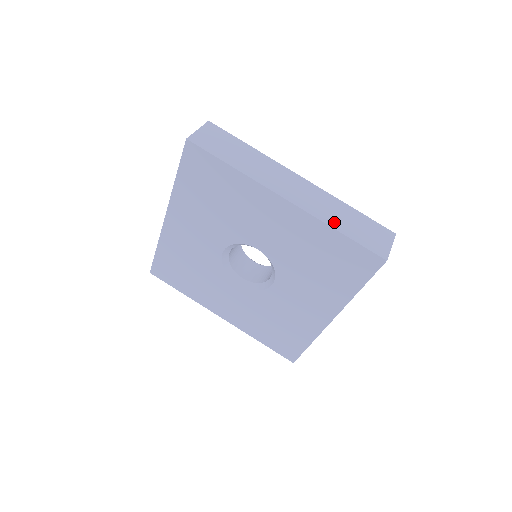
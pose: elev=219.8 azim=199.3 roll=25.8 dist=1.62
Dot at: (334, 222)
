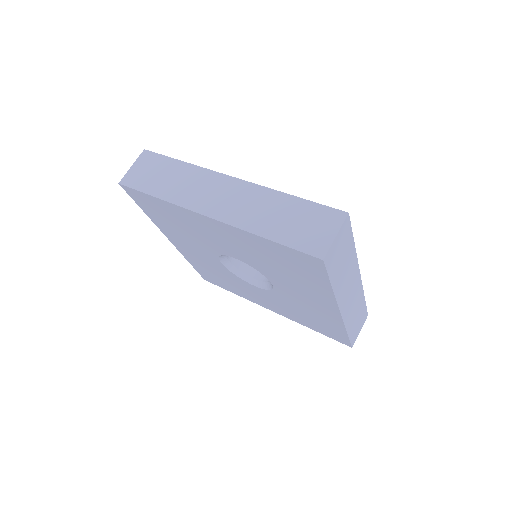
Dot at: (261, 227)
